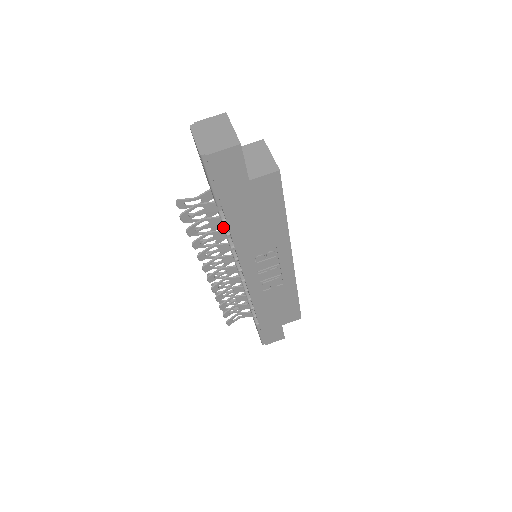
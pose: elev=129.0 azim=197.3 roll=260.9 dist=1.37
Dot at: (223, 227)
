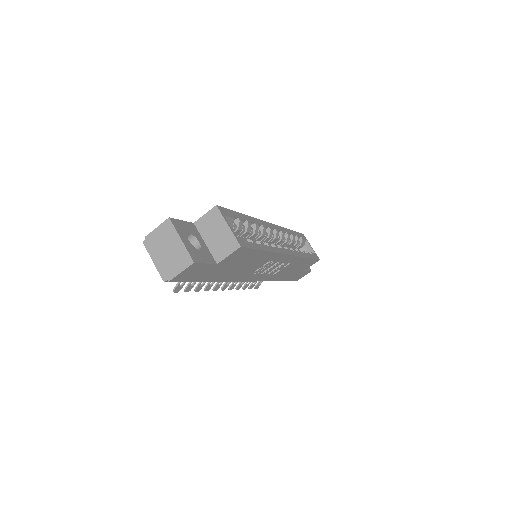
Dot at: occluded
